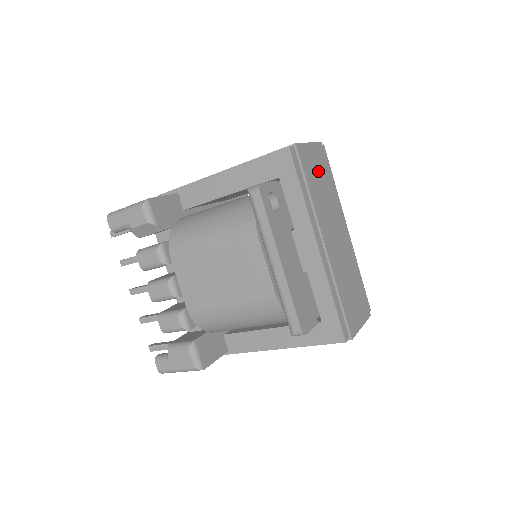
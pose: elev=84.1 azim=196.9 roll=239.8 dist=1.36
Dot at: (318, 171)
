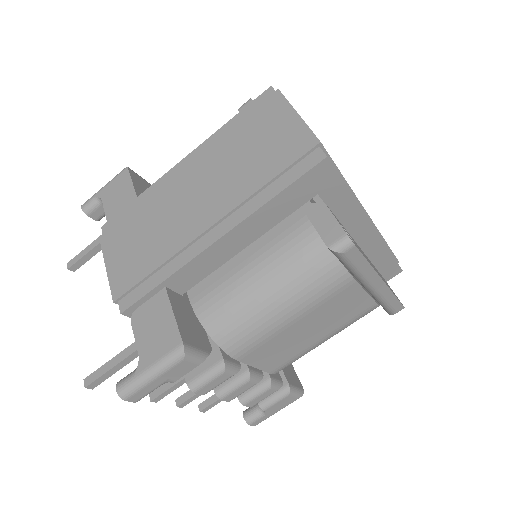
Dot at: occluded
